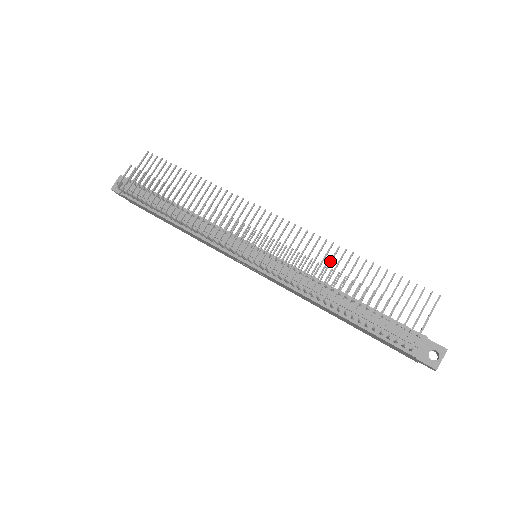
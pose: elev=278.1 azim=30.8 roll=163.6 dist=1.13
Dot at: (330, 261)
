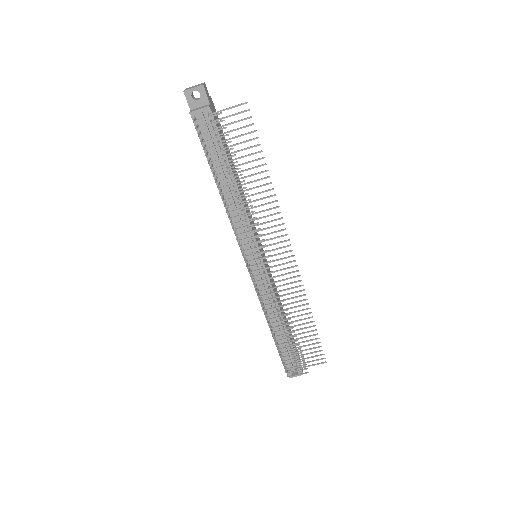
Dot at: (295, 307)
